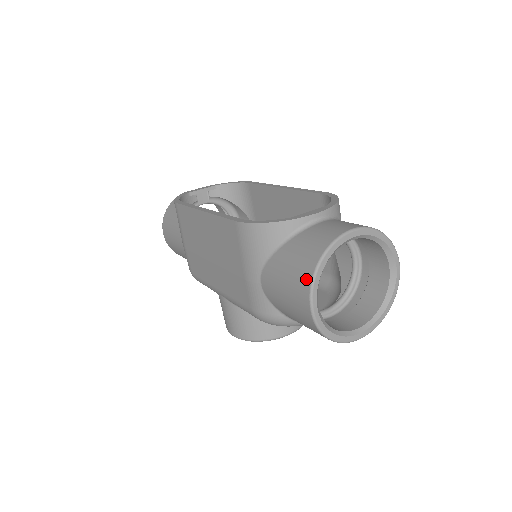
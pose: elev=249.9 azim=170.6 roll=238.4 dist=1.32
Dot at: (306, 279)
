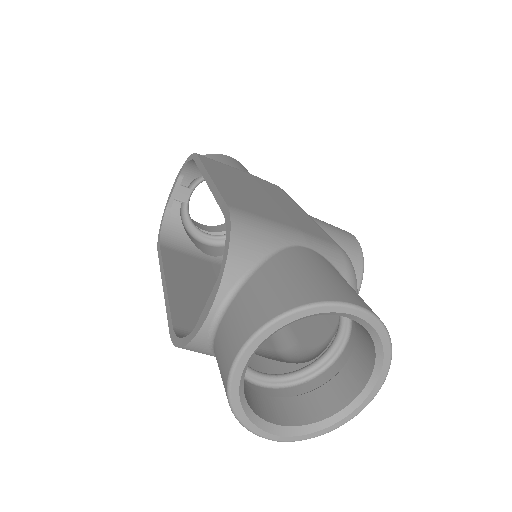
Dot at: occluded
